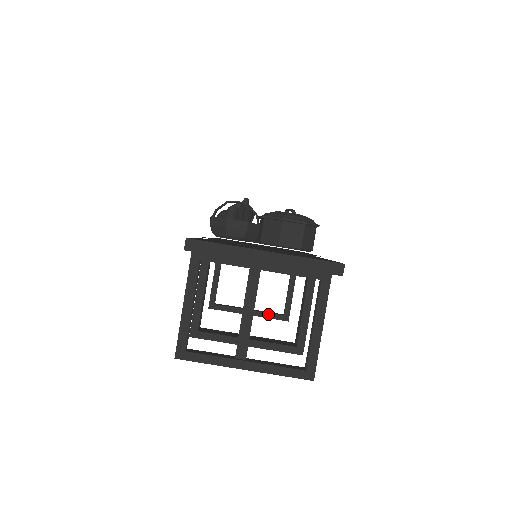
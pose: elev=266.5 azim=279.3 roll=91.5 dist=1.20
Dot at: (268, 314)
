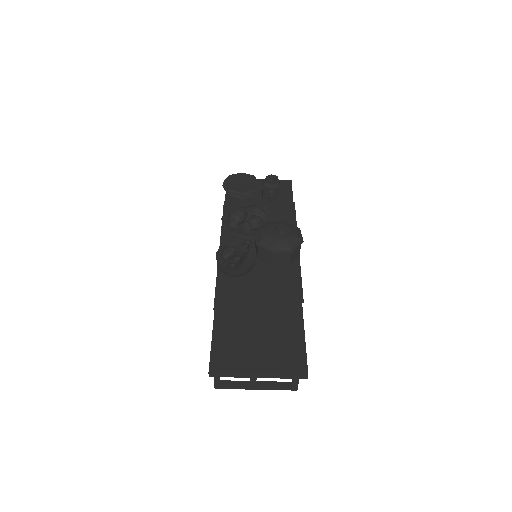
Dot at: occluded
